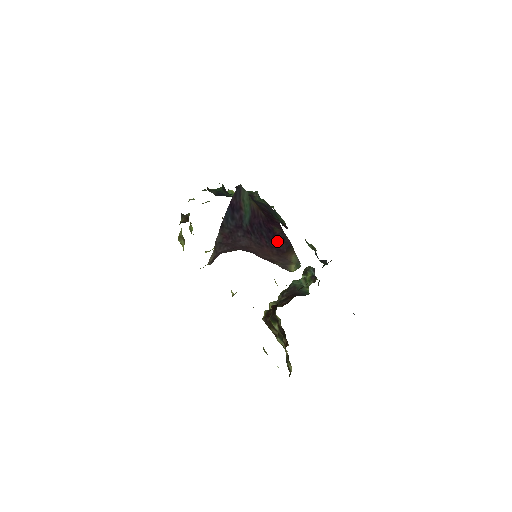
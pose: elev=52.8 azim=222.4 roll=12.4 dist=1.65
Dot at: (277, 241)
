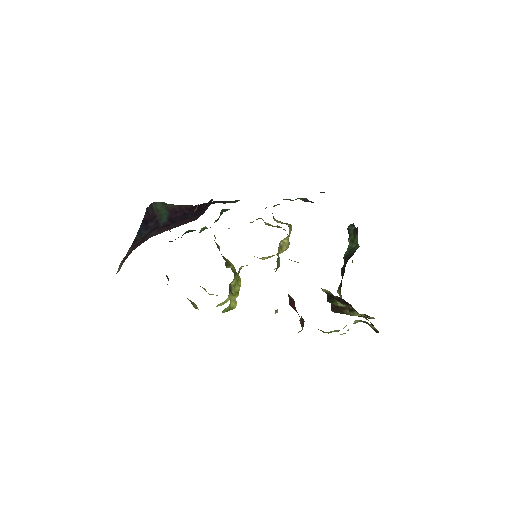
Dot at: (204, 210)
